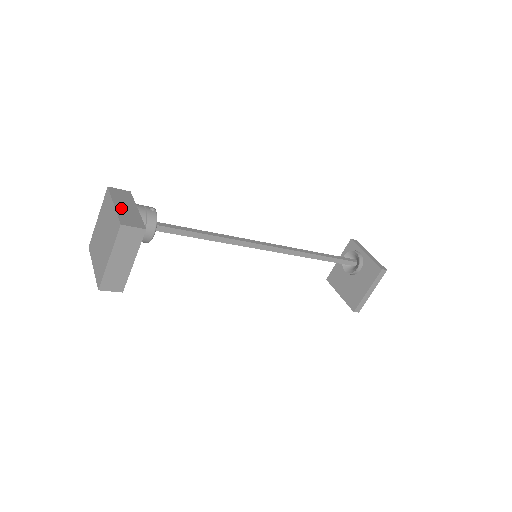
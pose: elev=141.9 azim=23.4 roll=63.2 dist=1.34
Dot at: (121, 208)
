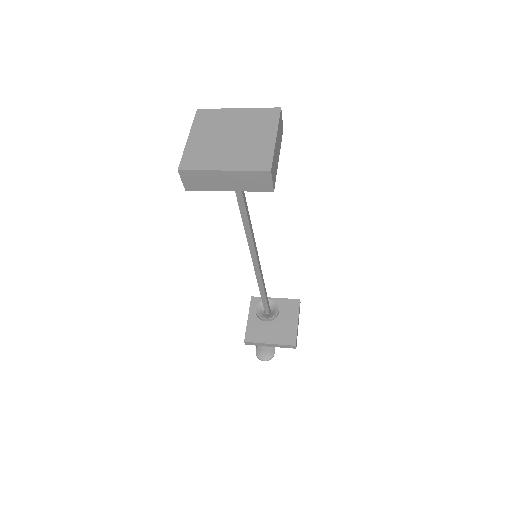
Dot at: occluded
